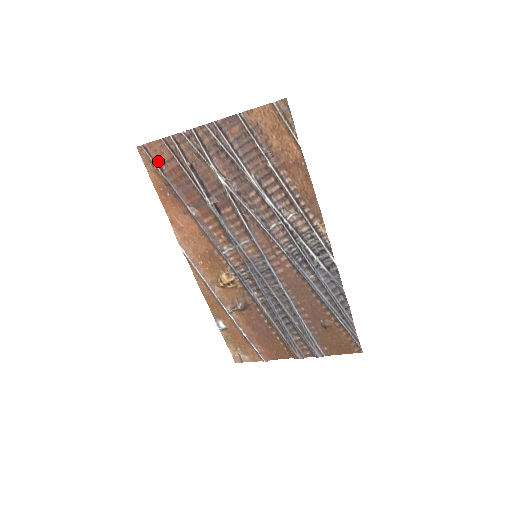
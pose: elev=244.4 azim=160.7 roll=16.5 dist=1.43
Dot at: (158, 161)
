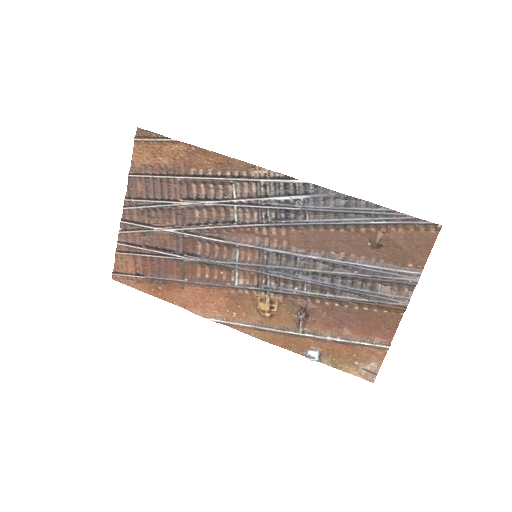
Dot at: (131, 272)
